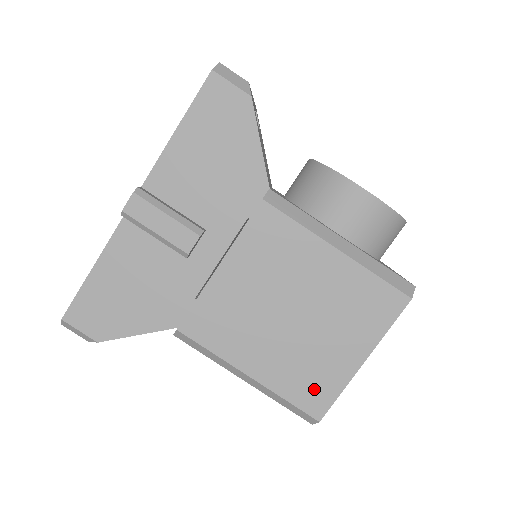
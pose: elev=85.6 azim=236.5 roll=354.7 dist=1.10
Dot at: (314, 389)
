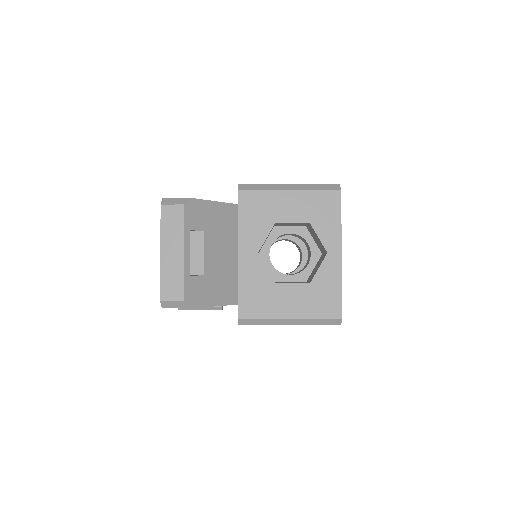
Dot at: occluded
